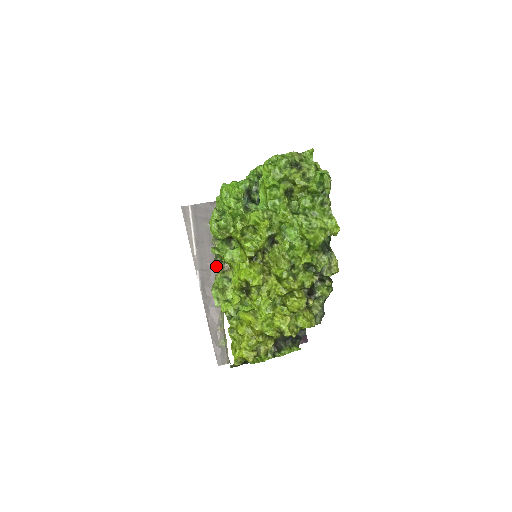
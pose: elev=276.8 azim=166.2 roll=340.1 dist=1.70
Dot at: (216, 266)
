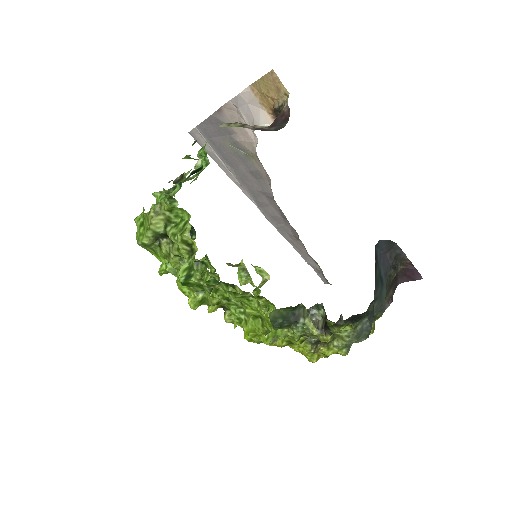
Dot at: occluded
